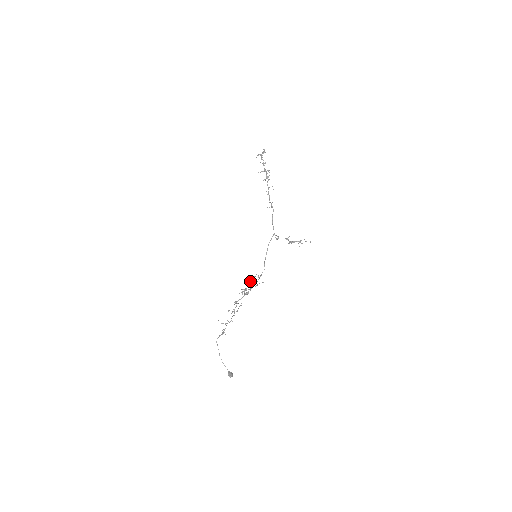
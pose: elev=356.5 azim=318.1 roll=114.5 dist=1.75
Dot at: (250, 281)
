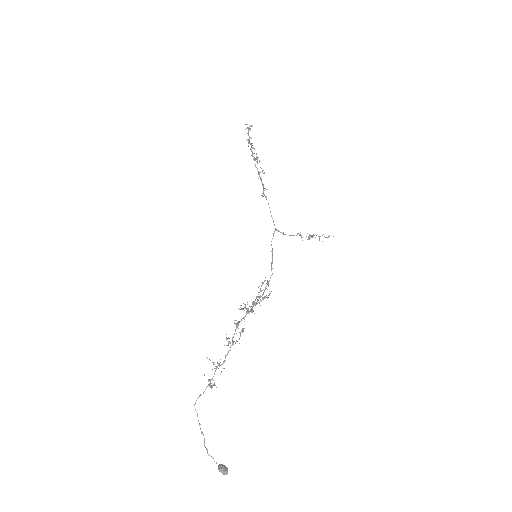
Dot at: (260, 288)
